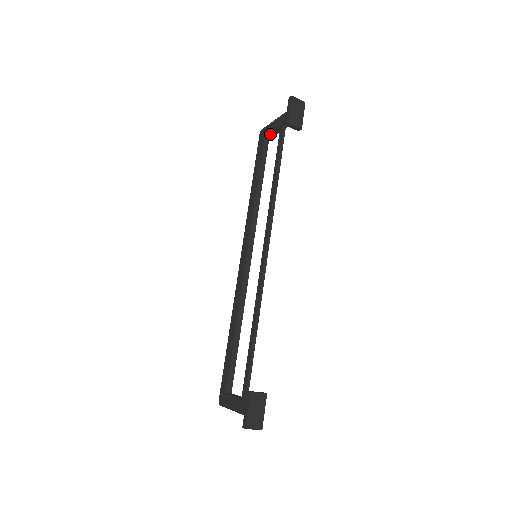
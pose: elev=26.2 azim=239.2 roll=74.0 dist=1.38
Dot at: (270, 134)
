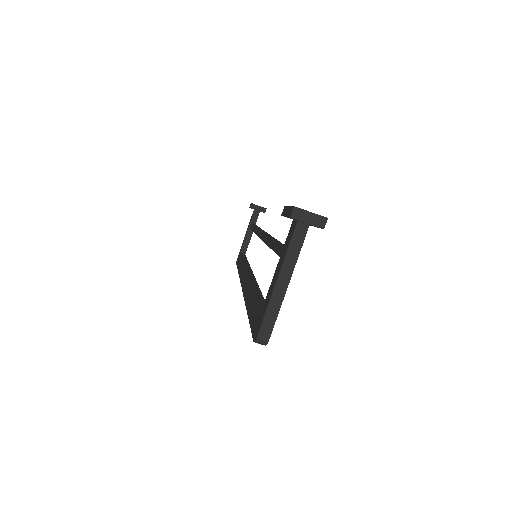
Dot at: (244, 245)
